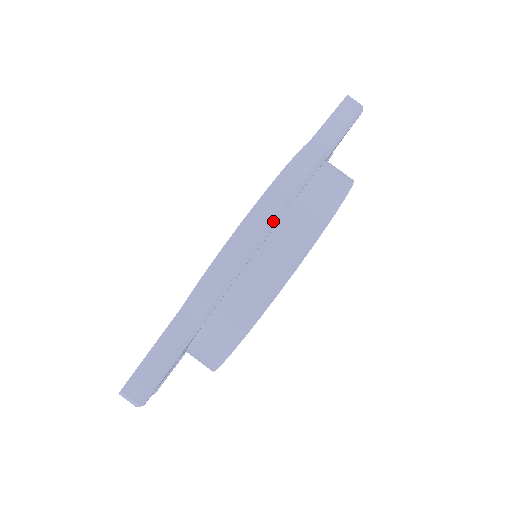
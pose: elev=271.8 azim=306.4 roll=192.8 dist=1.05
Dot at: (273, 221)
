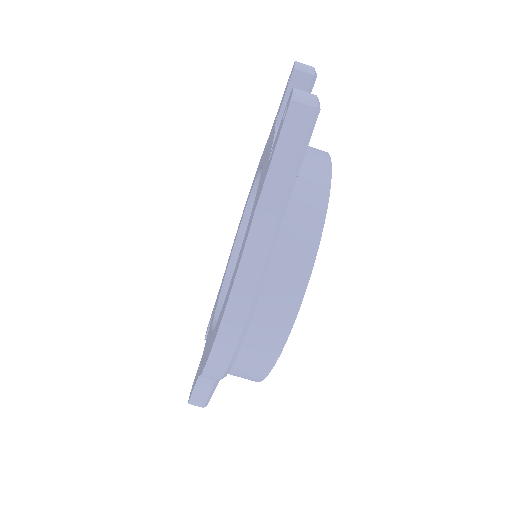
Dot at: (237, 346)
